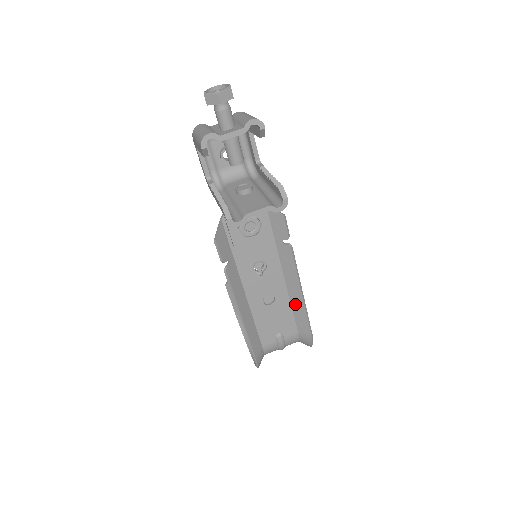
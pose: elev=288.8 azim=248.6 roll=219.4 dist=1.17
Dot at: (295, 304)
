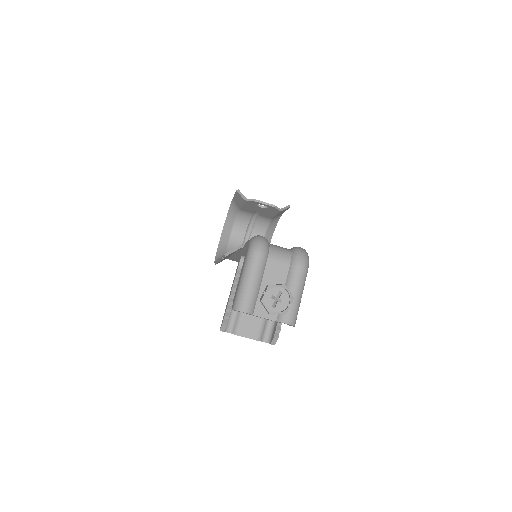
Dot at: occluded
